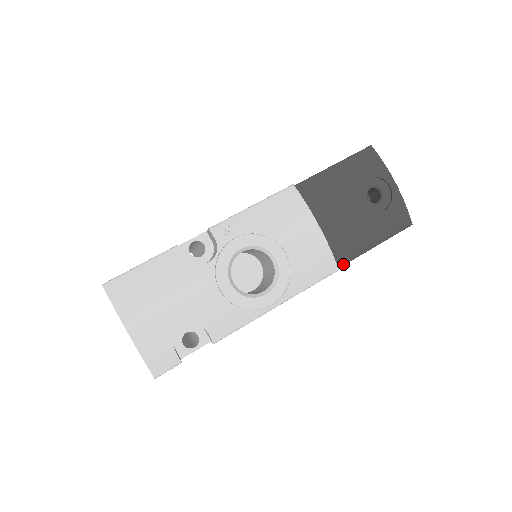
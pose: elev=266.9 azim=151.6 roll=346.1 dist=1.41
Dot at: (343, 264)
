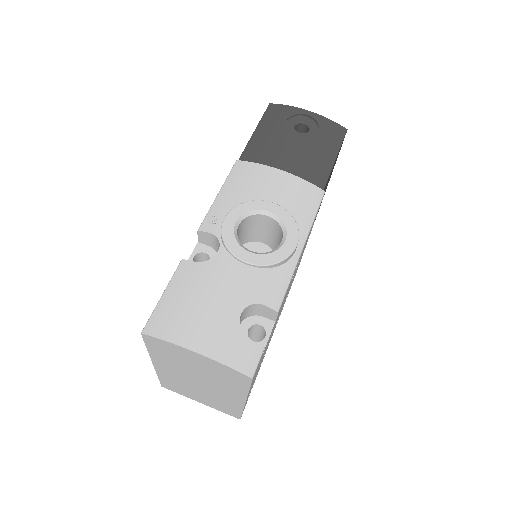
Dot at: (324, 185)
